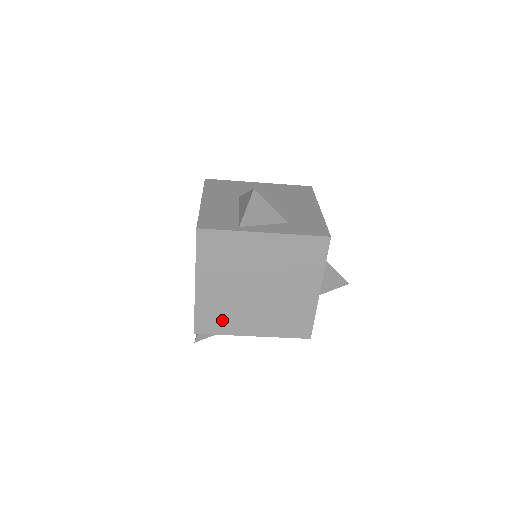
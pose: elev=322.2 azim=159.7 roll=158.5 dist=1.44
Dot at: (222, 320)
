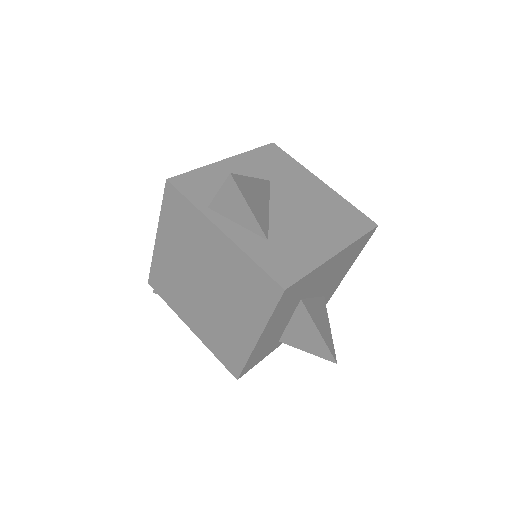
Dot at: (170, 290)
